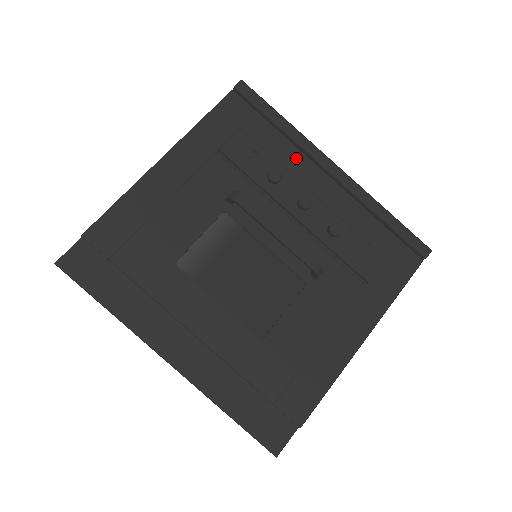
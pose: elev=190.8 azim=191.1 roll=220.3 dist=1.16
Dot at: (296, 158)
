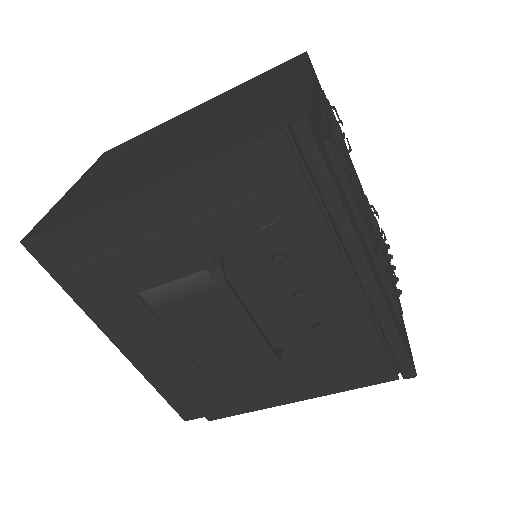
Dot at: (323, 246)
